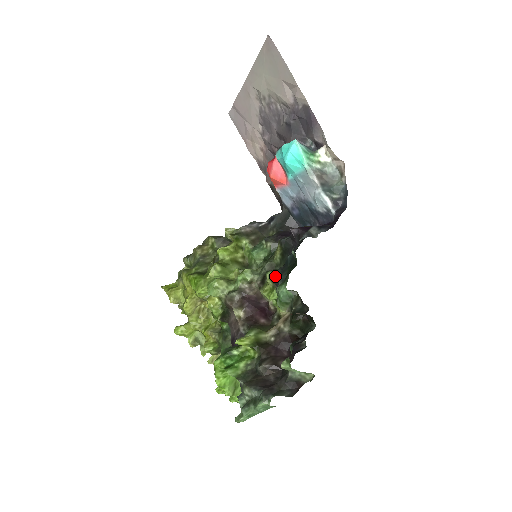
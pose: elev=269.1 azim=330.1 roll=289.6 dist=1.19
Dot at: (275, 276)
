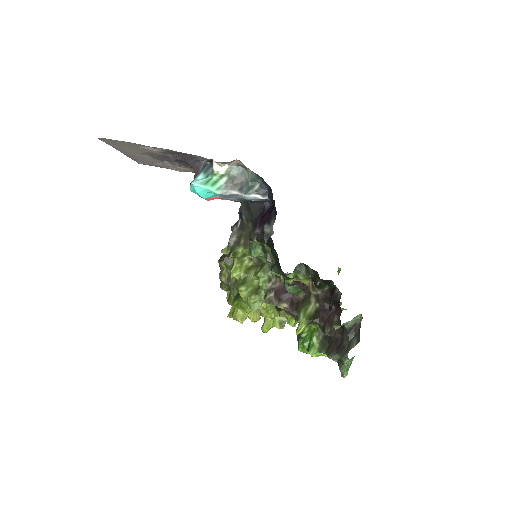
Dot at: (277, 272)
